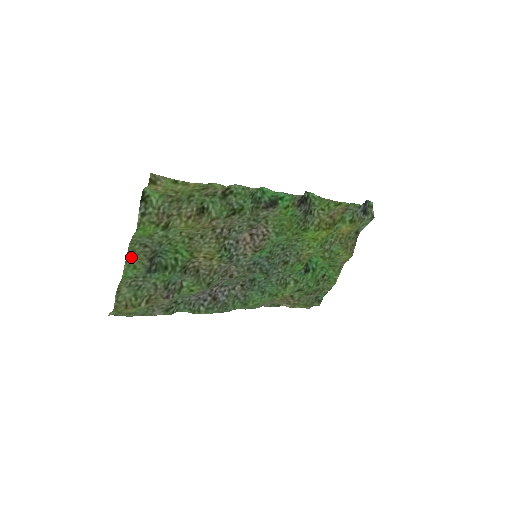
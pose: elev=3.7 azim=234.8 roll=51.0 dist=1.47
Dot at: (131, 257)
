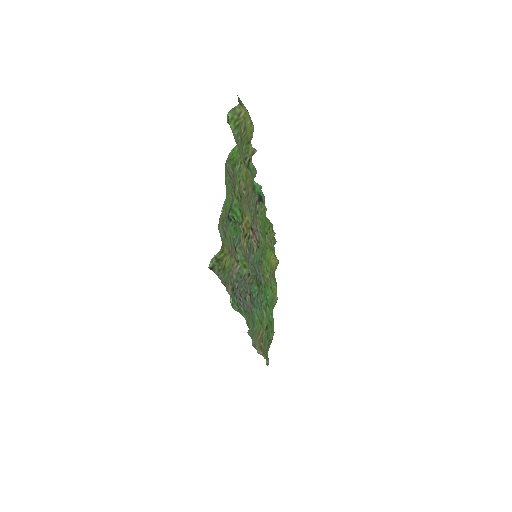
Dot at: (226, 181)
